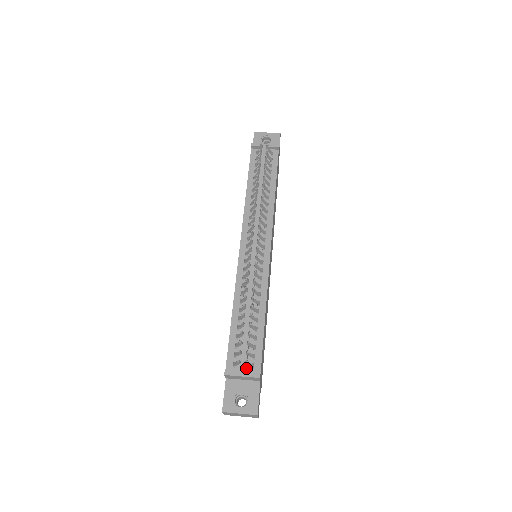
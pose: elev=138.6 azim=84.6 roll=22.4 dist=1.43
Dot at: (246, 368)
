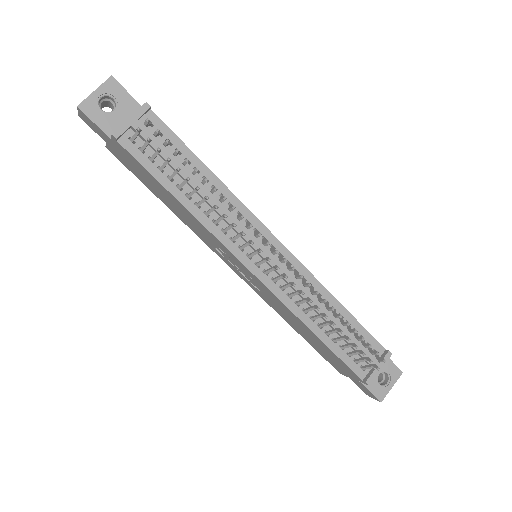
Dot at: (374, 360)
